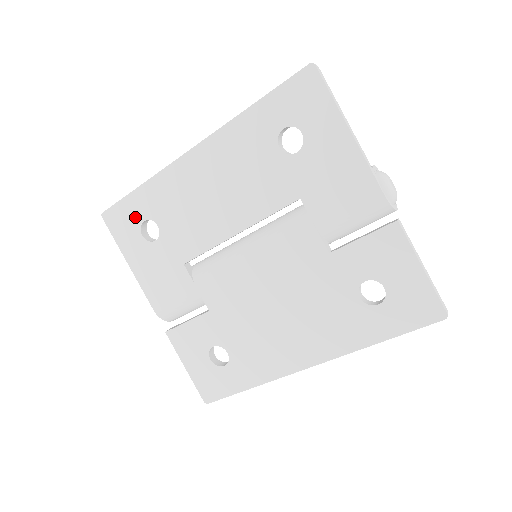
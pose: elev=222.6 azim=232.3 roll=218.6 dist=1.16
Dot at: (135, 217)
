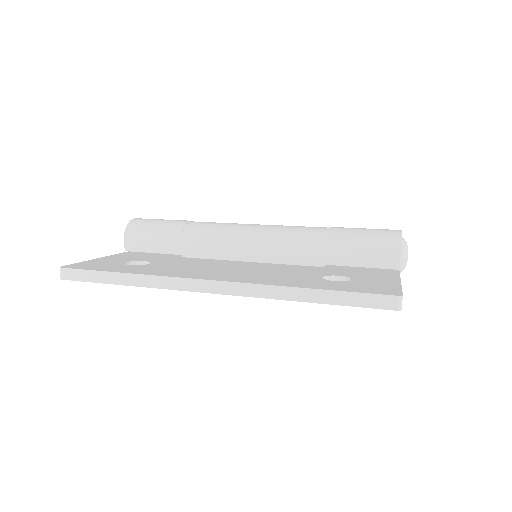
Dot at: occluded
